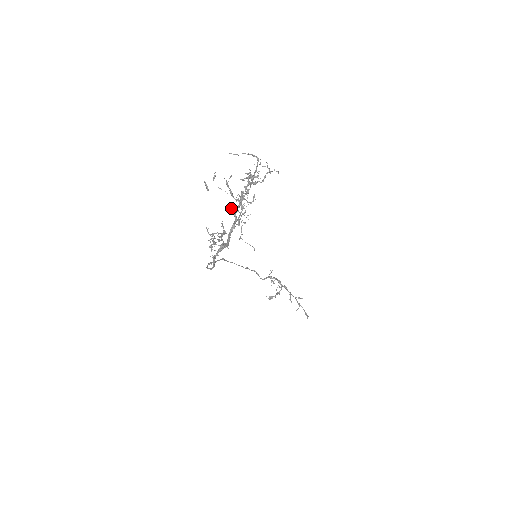
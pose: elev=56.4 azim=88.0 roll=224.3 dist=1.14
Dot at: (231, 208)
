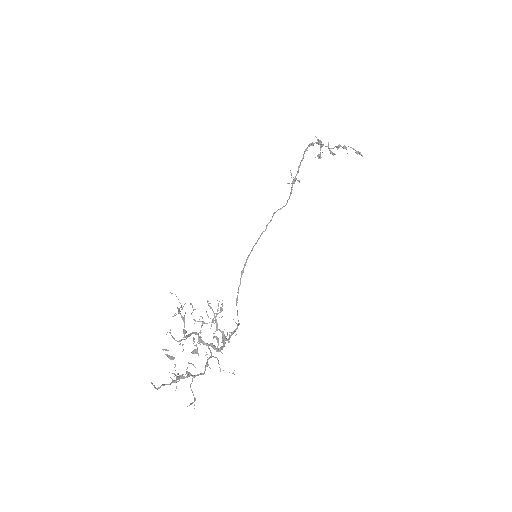
Dot at: occluded
